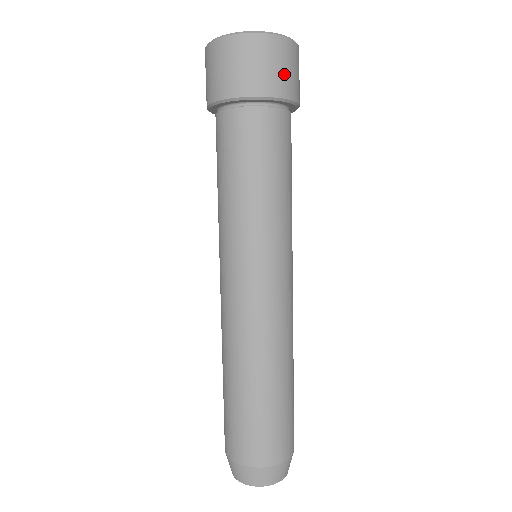
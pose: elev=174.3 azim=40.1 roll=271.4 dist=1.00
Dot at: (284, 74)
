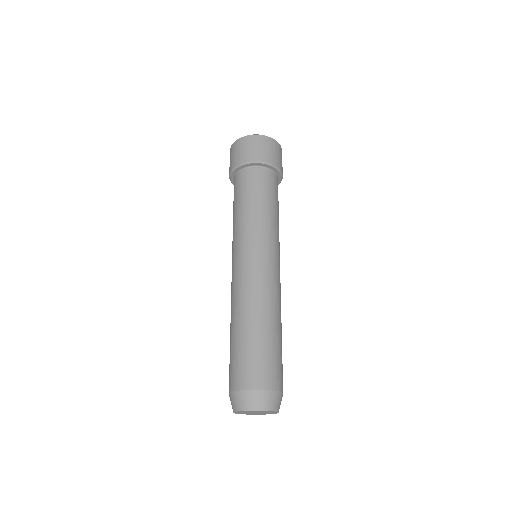
Dot at: (282, 167)
